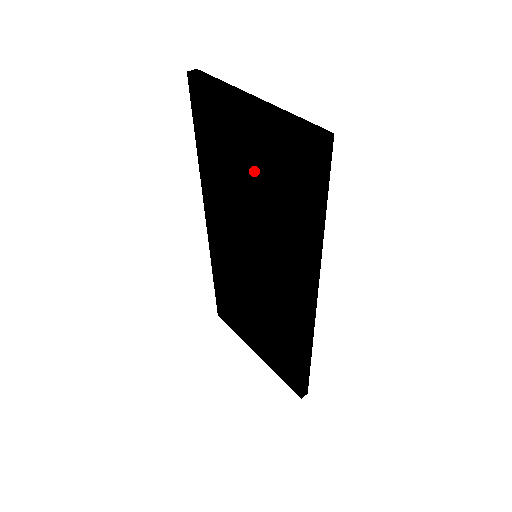
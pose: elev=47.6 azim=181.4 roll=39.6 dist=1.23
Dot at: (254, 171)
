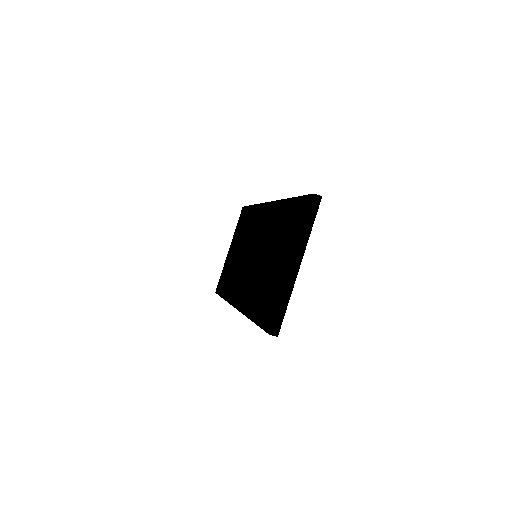
Dot at: (273, 266)
